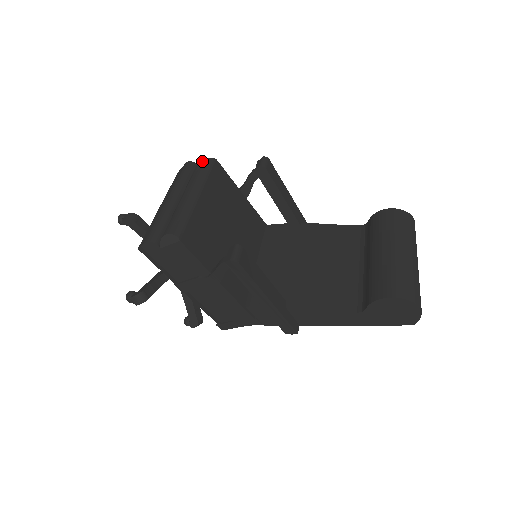
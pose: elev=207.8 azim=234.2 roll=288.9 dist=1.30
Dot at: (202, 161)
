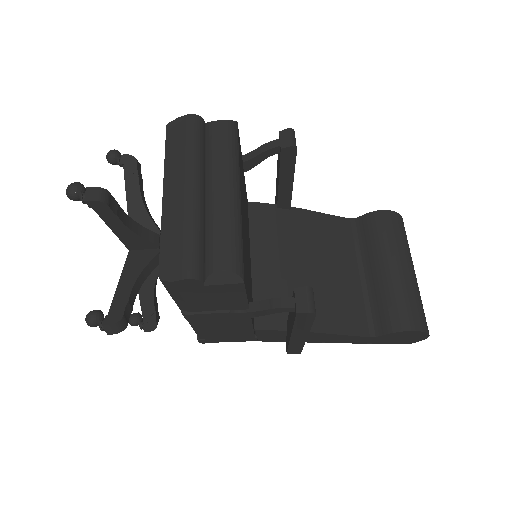
Dot at: (223, 124)
